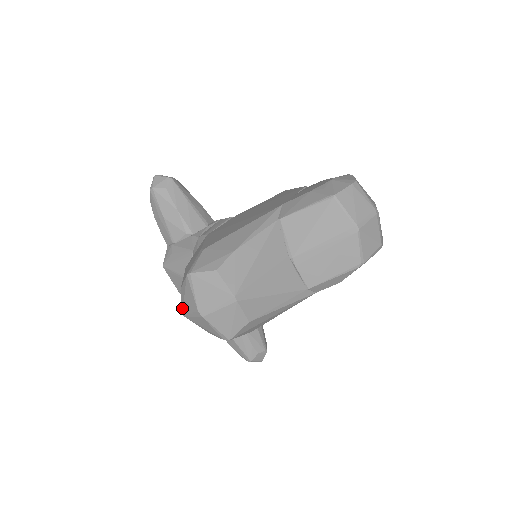
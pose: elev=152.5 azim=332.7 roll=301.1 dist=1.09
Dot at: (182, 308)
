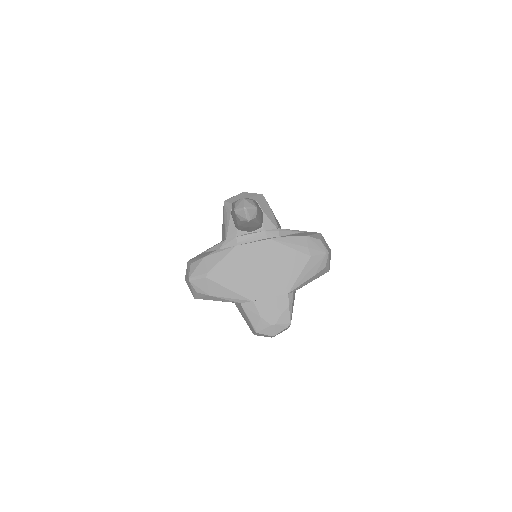
Dot at: (188, 262)
